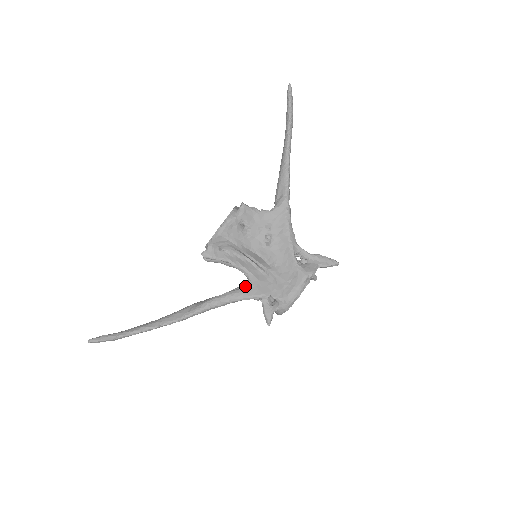
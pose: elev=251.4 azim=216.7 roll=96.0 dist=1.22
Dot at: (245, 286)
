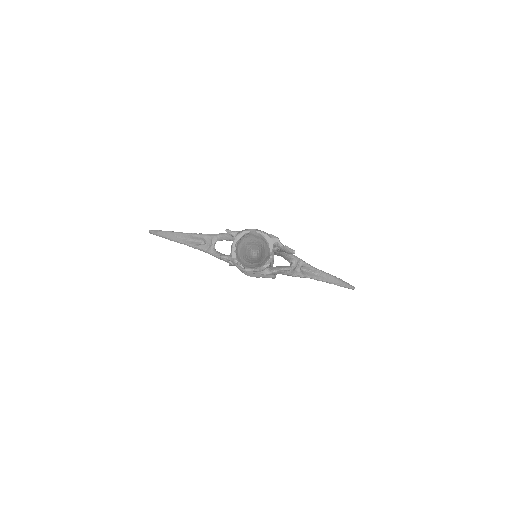
Dot at: occluded
